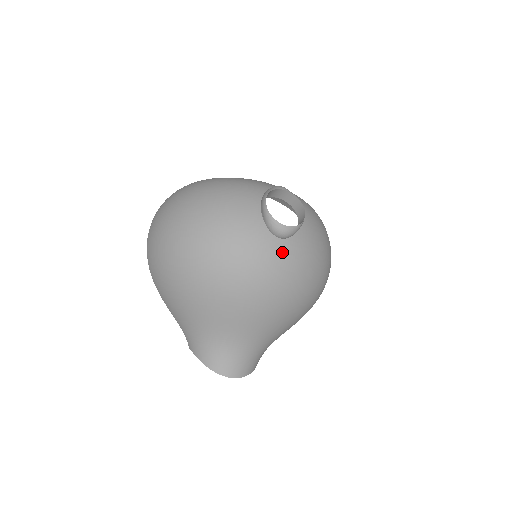
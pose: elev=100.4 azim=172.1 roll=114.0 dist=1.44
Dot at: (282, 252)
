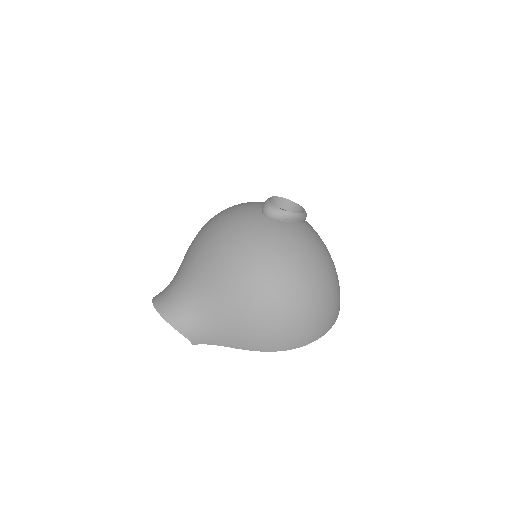
Dot at: (256, 220)
